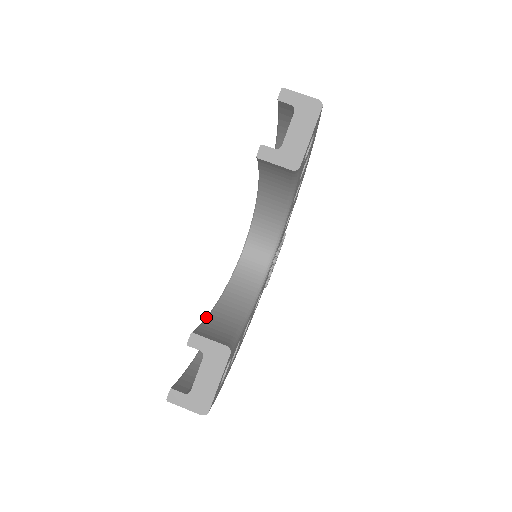
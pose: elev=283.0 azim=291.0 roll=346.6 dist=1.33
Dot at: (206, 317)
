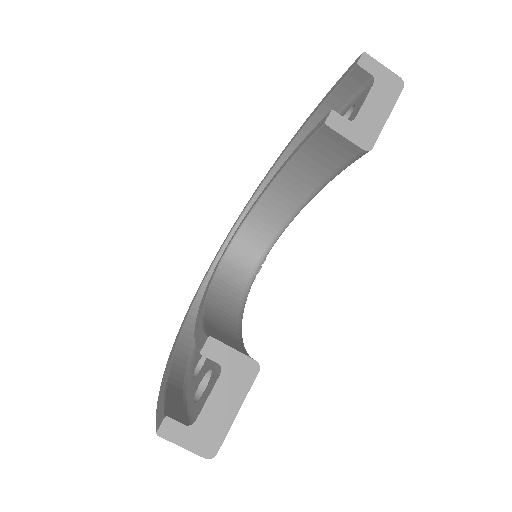
Dot at: (202, 321)
